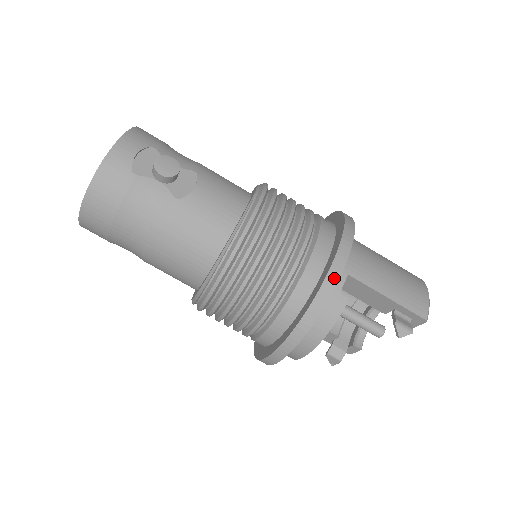
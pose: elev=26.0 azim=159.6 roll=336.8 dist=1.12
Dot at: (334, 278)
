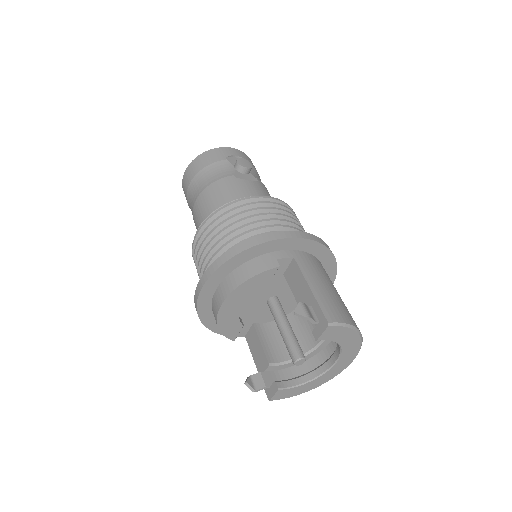
Dot at: (278, 236)
